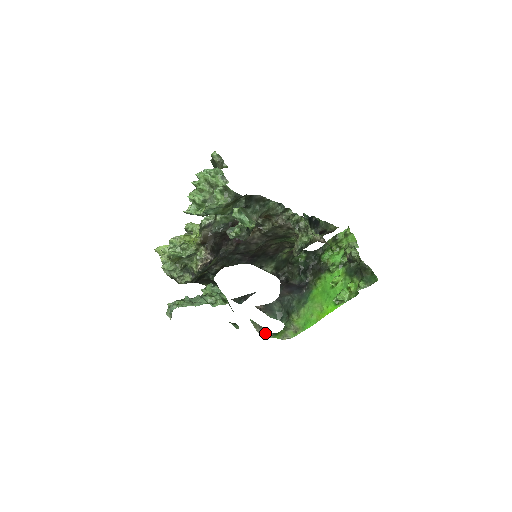
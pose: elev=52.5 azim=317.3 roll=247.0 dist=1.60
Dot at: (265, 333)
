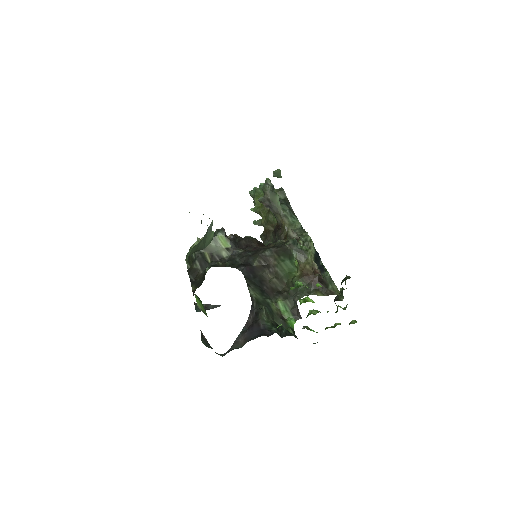
Dot at: occluded
